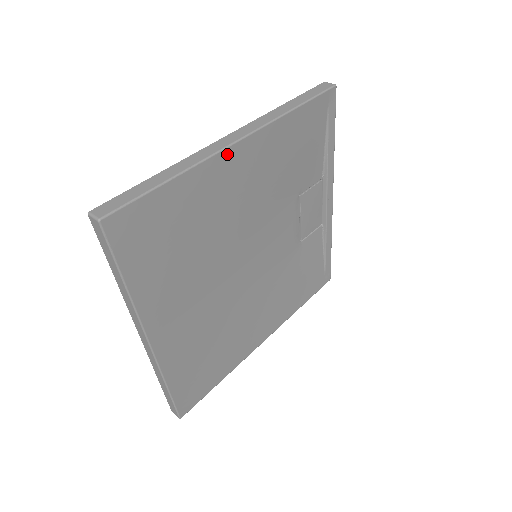
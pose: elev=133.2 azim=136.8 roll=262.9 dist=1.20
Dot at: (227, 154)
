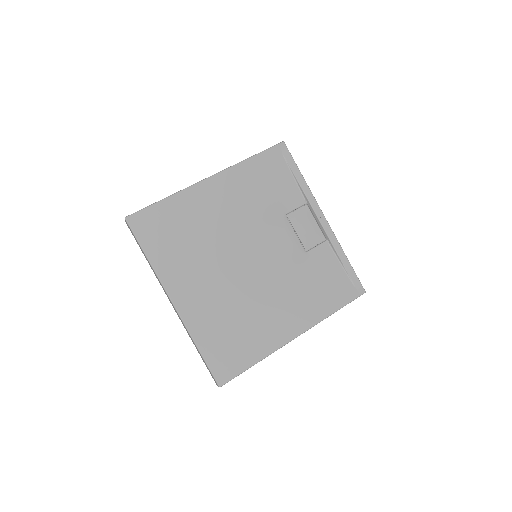
Dot at: (202, 185)
